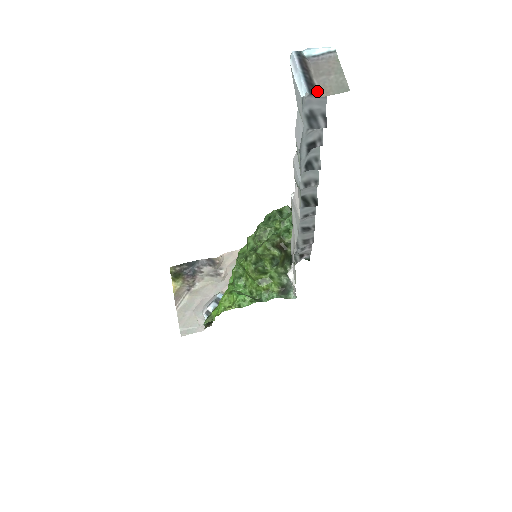
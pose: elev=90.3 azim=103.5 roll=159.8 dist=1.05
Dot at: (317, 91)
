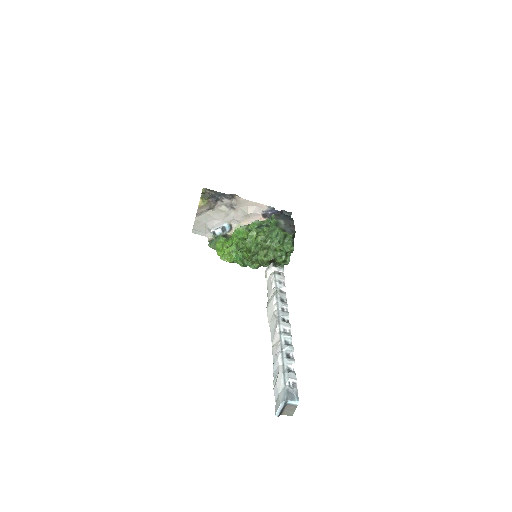
Dot at: (282, 413)
